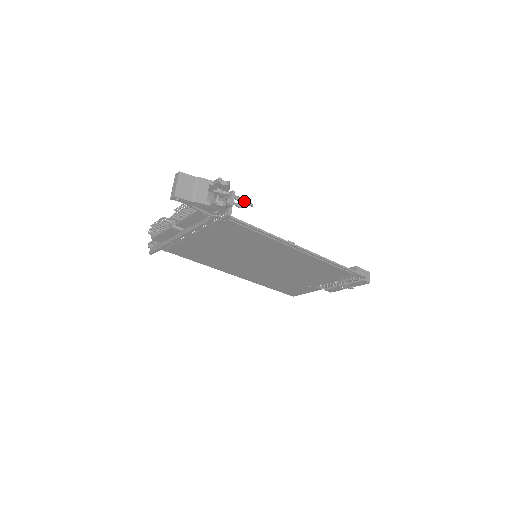
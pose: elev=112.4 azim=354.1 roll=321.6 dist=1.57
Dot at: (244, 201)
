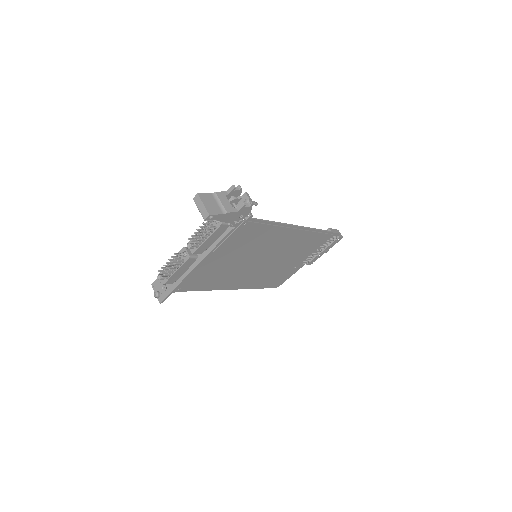
Dot at: occluded
